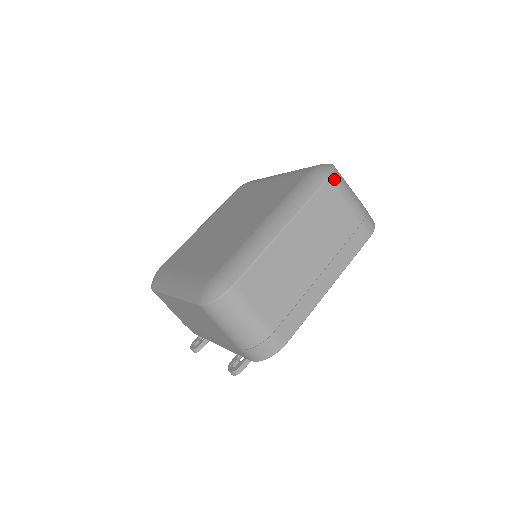
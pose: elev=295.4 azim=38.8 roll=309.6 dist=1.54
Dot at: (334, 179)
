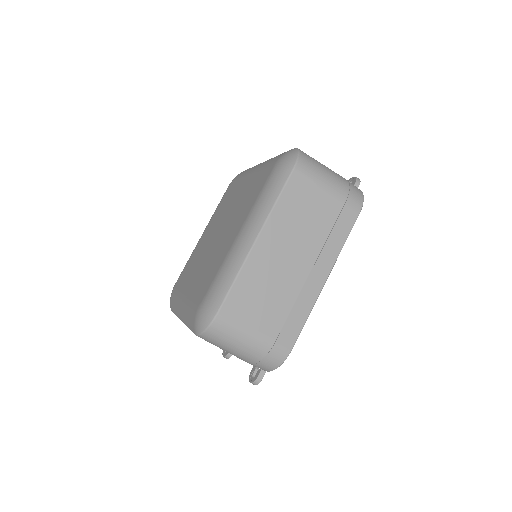
Dot at: (300, 167)
